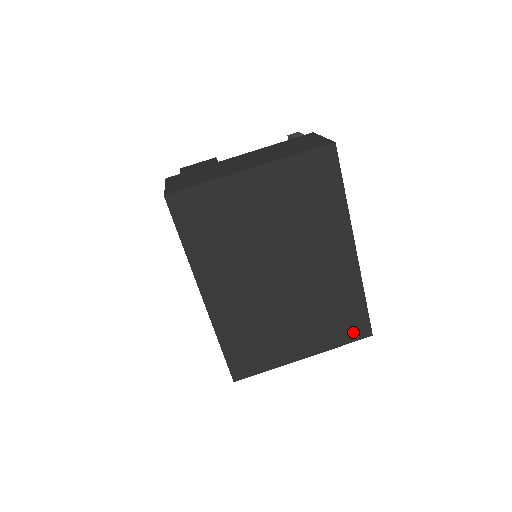
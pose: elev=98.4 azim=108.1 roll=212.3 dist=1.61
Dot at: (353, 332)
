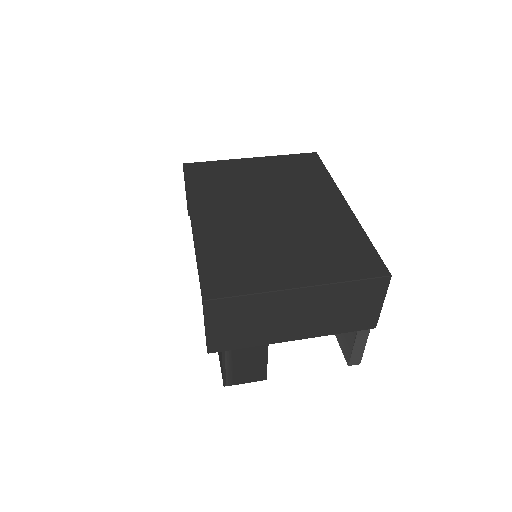
Dot at: (363, 268)
